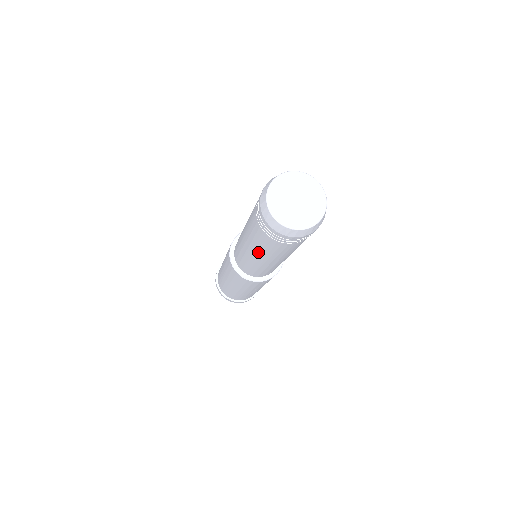
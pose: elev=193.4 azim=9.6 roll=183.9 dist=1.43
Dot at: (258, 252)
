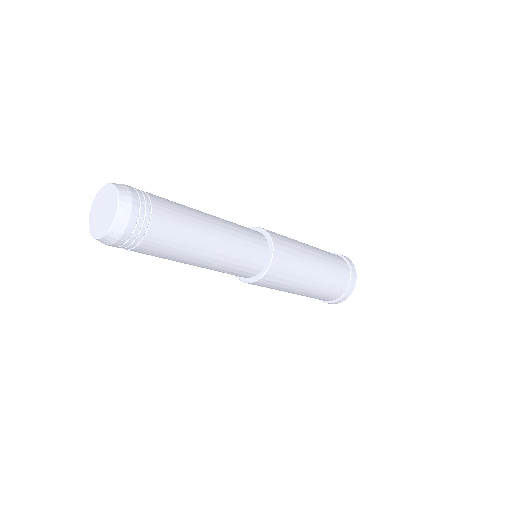
Dot at: occluded
